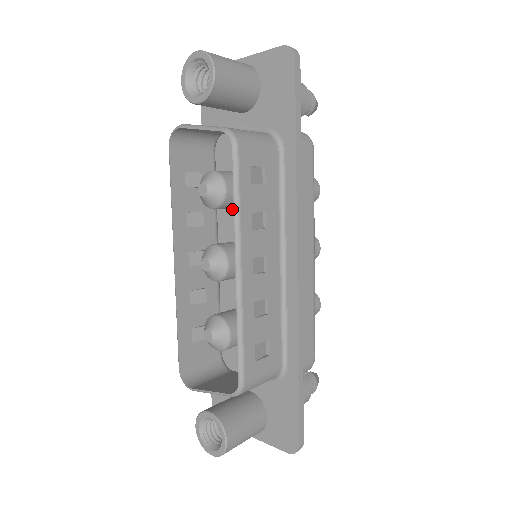
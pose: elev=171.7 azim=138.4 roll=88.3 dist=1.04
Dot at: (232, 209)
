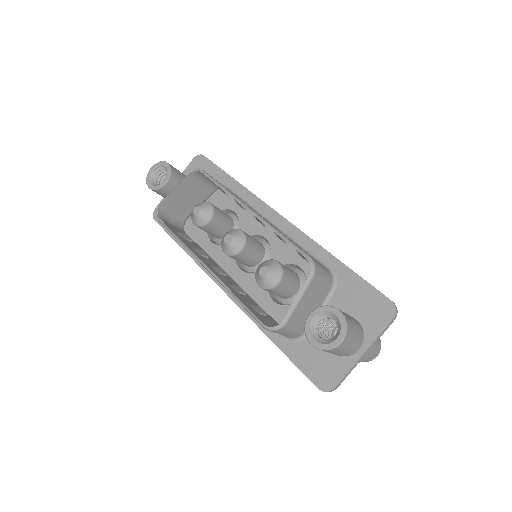
Dot at: (220, 247)
